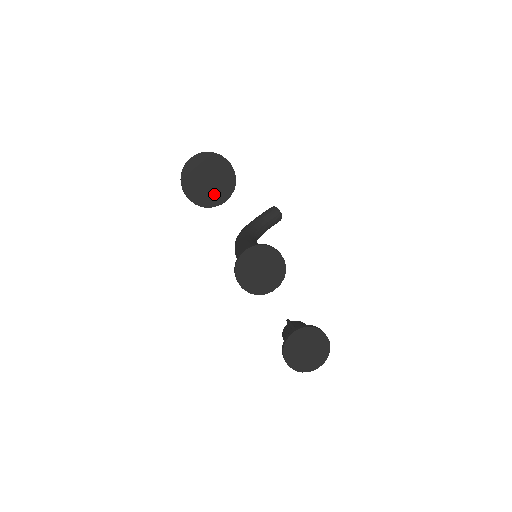
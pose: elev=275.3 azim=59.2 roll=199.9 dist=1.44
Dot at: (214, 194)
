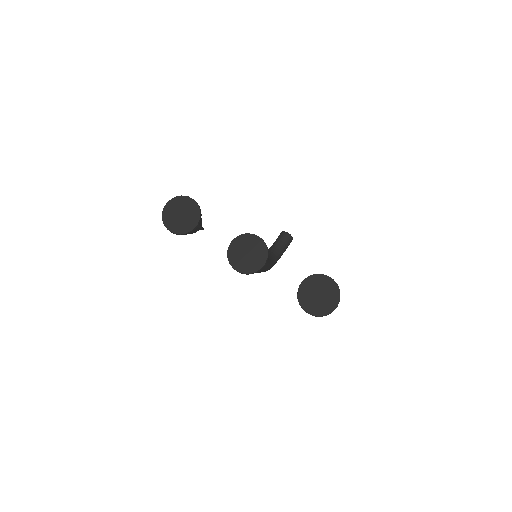
Dot at: (189, 221)
